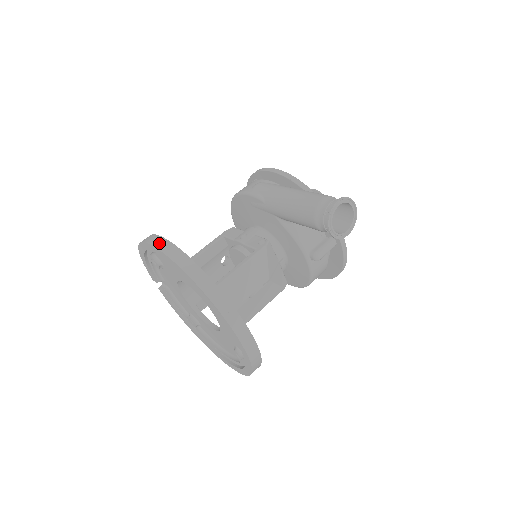
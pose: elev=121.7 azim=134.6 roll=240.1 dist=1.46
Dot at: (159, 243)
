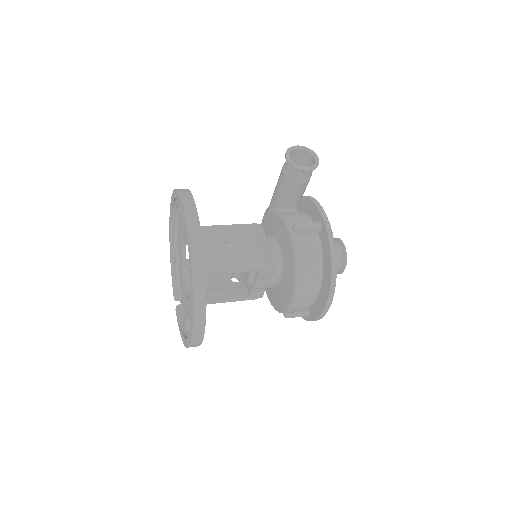
Dot at: occluded
